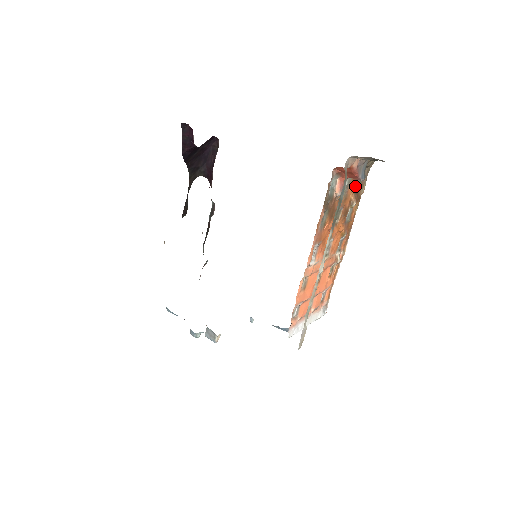
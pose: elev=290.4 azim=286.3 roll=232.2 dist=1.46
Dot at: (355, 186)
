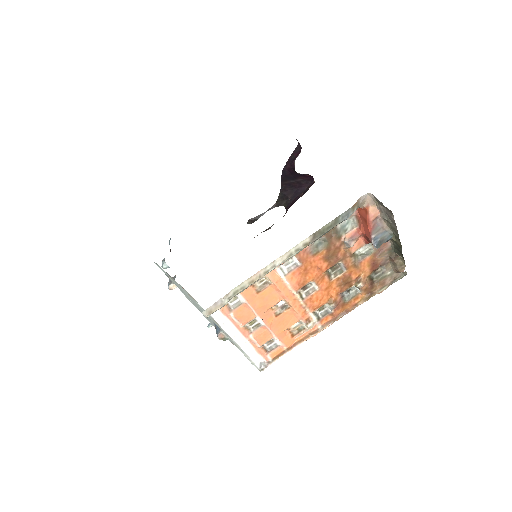
Dot at: (374, 275)
